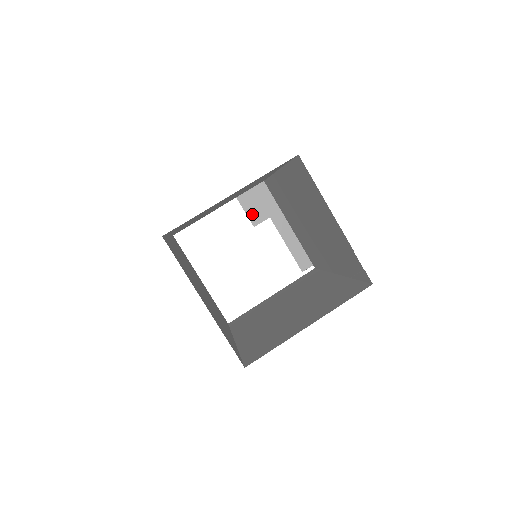
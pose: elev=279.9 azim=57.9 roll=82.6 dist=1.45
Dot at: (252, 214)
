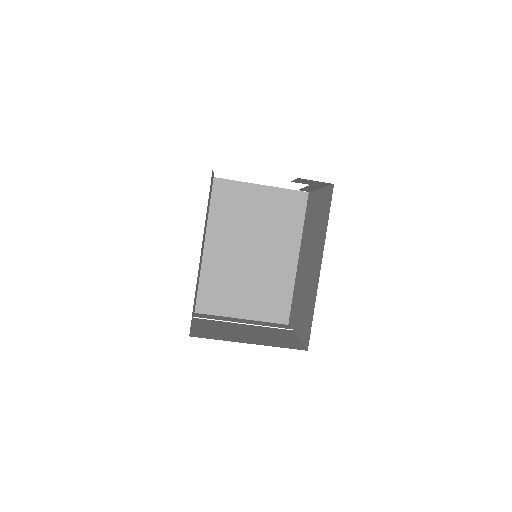
Dot at: (299, 181)
